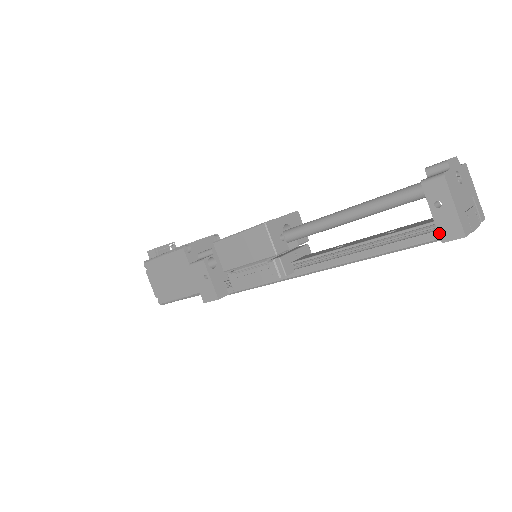
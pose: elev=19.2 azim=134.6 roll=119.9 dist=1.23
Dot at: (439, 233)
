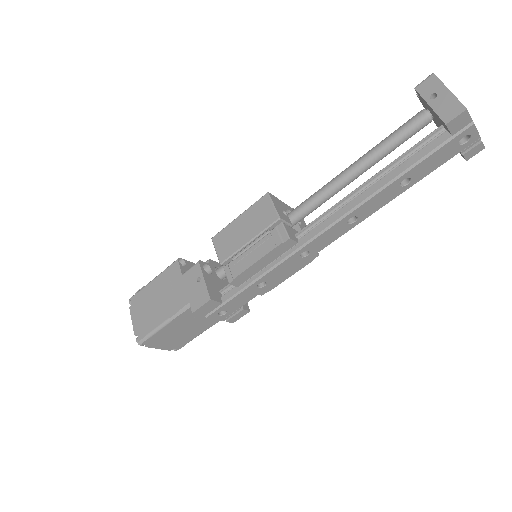
Dot at: (441, 118)
